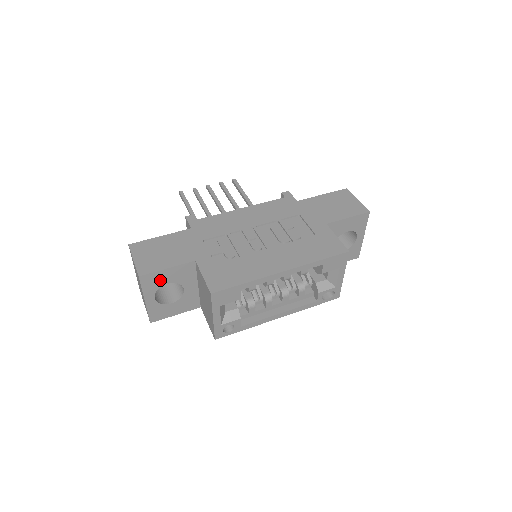
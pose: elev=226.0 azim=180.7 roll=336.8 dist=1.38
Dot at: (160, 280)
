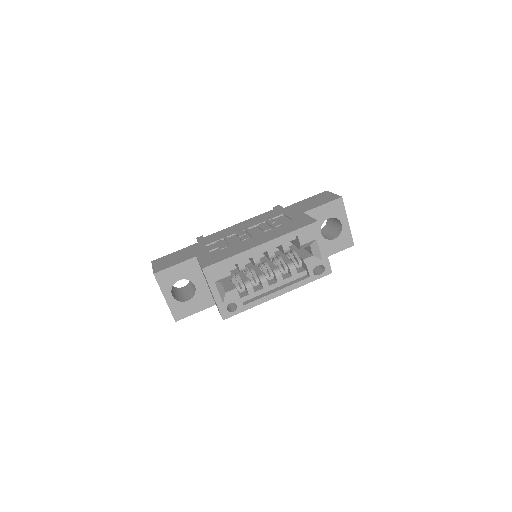
Dot at: (172, 277)
